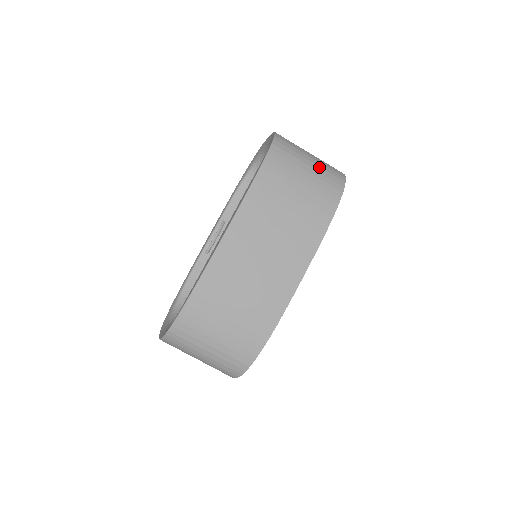
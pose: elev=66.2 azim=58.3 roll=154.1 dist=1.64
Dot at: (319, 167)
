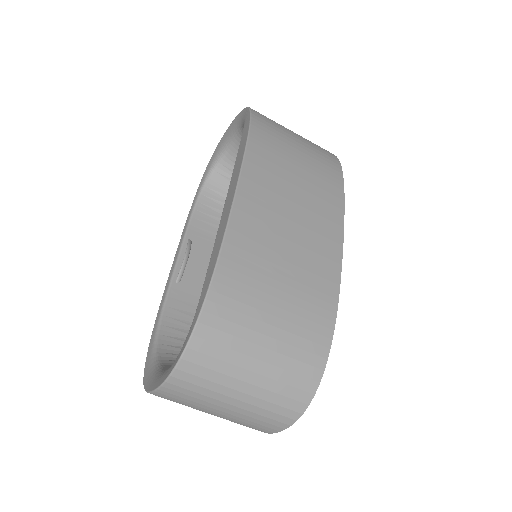
Dot at: occluded
